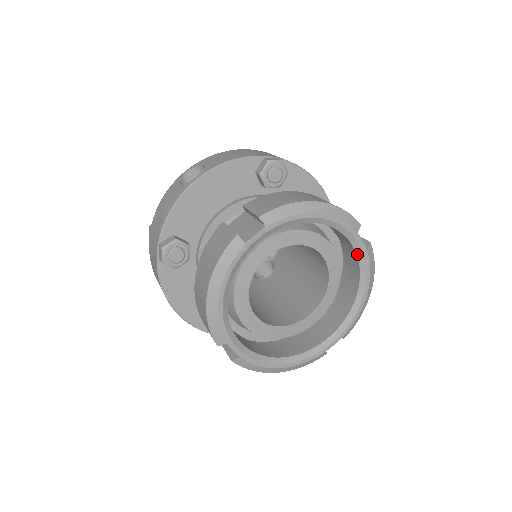
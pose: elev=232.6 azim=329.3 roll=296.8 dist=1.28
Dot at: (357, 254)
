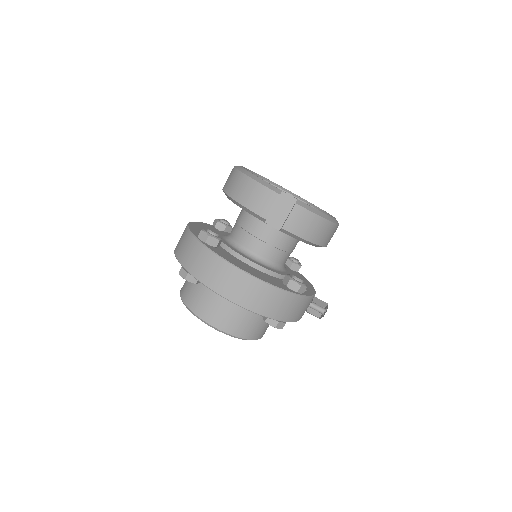
Dot at: (292, 195)
